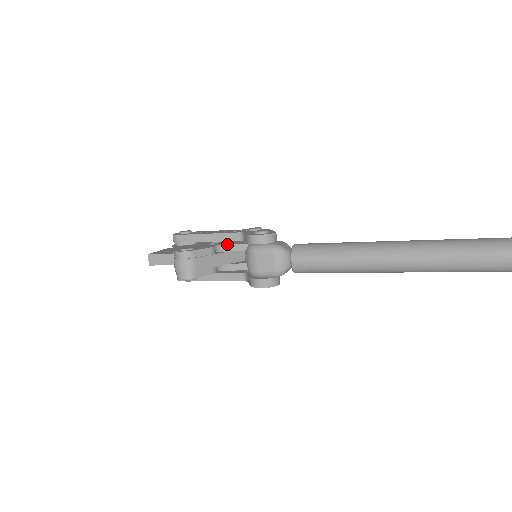
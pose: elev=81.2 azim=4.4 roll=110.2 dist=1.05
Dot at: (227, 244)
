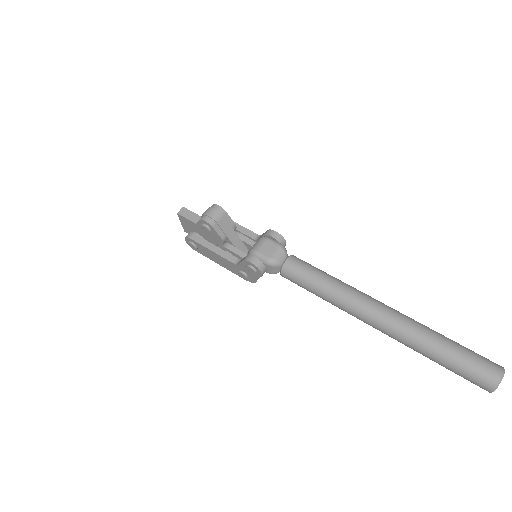
Dot at: (244, 235)
